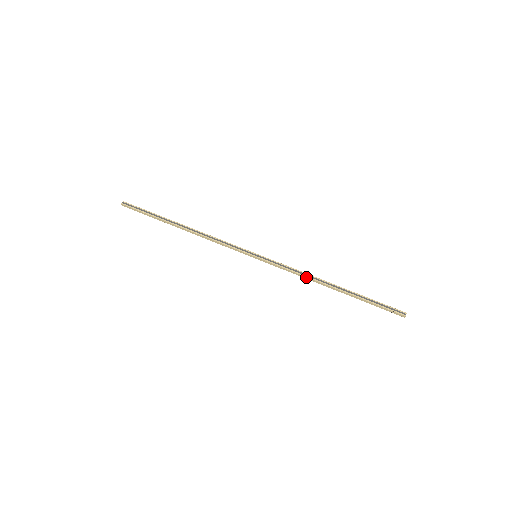
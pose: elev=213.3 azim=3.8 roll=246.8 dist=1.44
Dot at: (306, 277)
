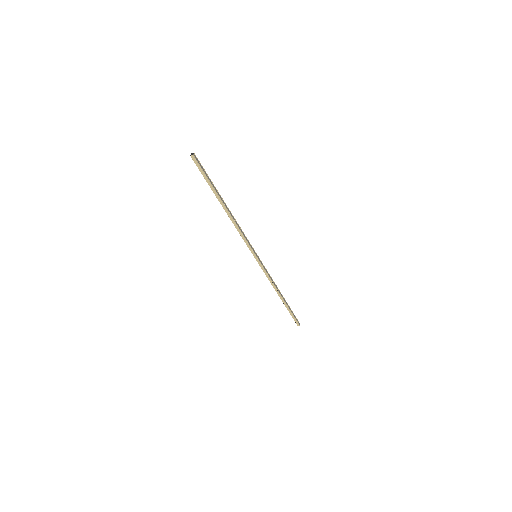
Dot at: (273, 284)
